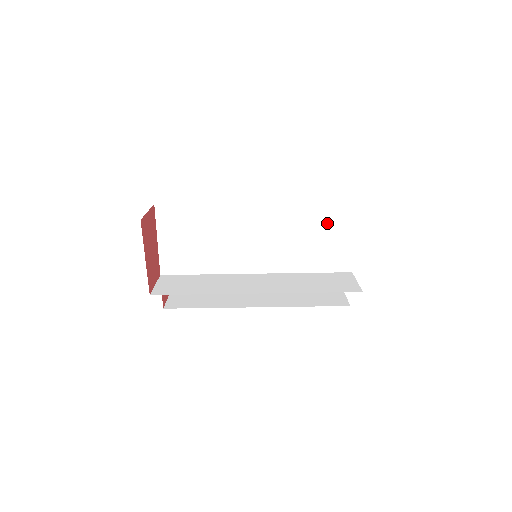
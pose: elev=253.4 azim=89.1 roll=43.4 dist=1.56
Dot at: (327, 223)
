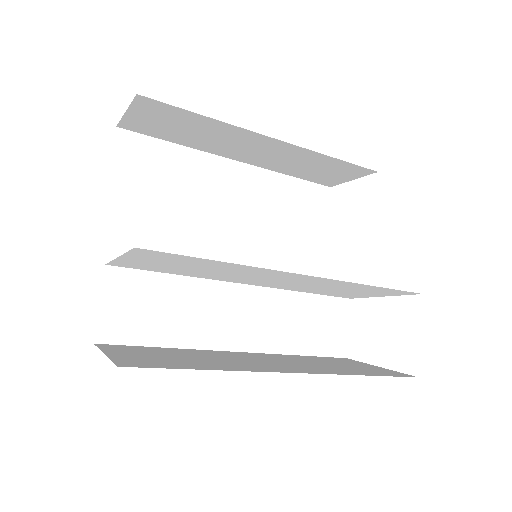
Dot at: (370, 291)
